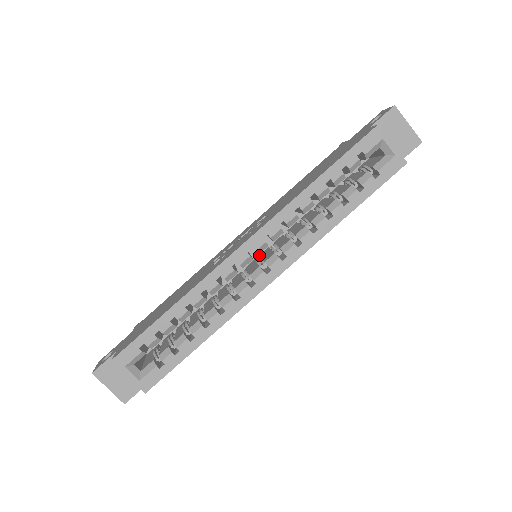
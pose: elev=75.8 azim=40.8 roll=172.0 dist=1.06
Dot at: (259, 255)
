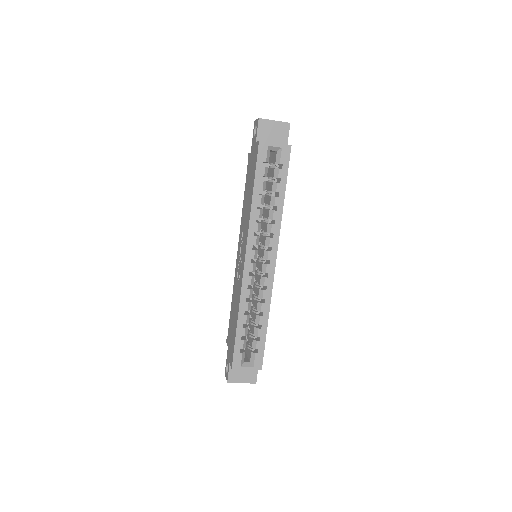
Dot at: (257, 254)
